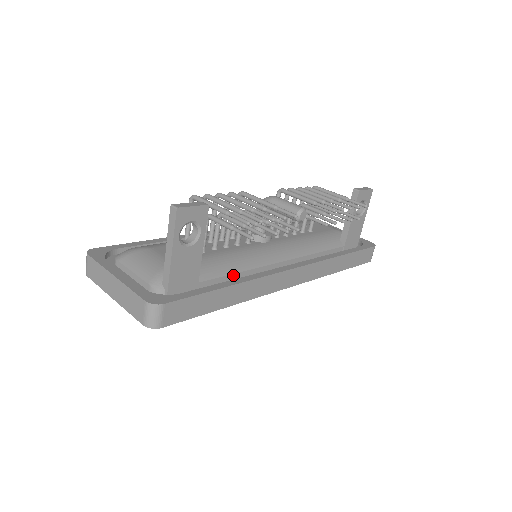
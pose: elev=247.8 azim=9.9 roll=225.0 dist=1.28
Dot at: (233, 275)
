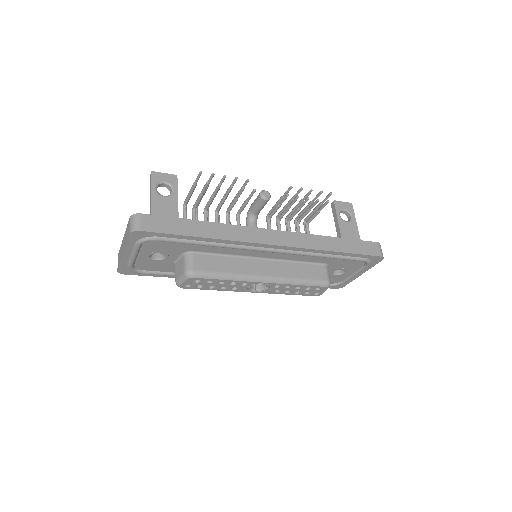
Dot at: occluded
